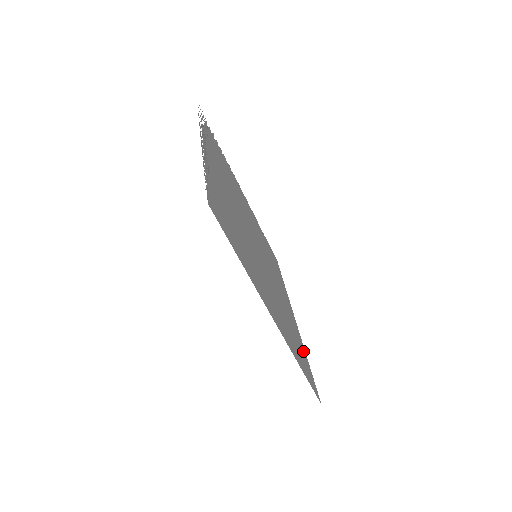
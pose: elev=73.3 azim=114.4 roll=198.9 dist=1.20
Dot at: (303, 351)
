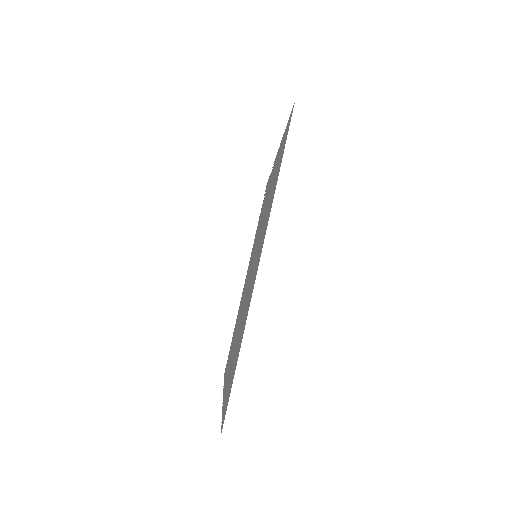
Dot at: occluded
